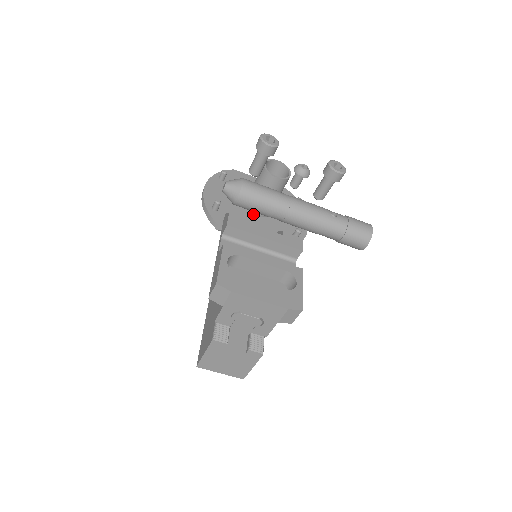
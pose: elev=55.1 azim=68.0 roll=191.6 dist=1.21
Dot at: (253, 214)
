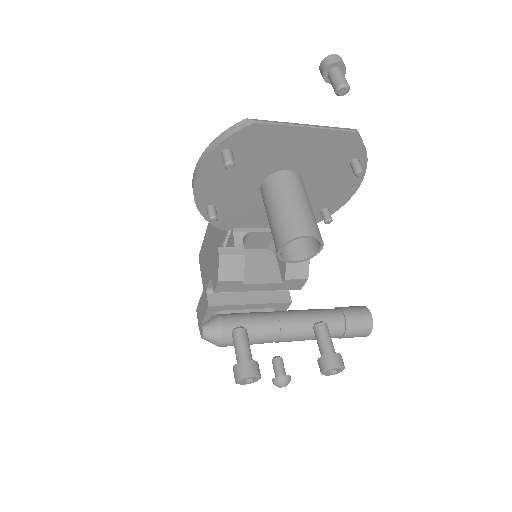
Dot at: occluded
